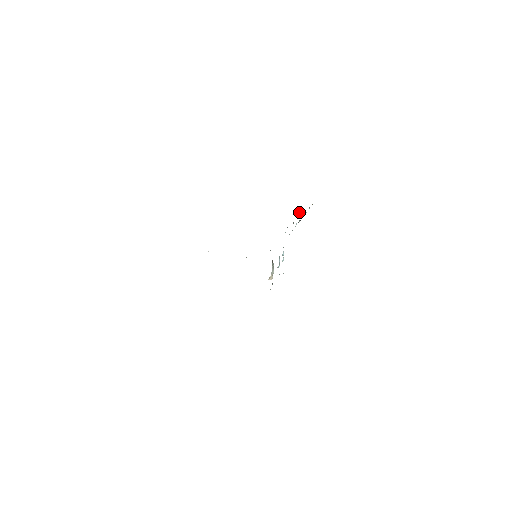
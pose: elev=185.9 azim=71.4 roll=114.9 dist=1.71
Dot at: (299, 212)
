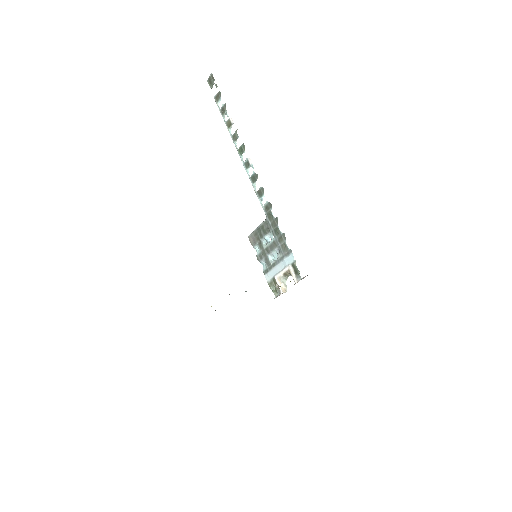
Dot at: occluded
